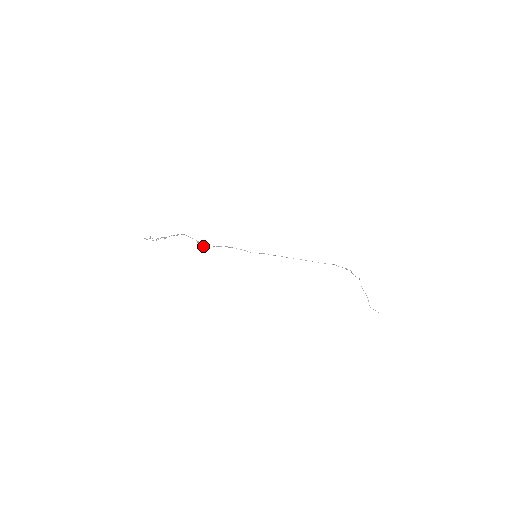
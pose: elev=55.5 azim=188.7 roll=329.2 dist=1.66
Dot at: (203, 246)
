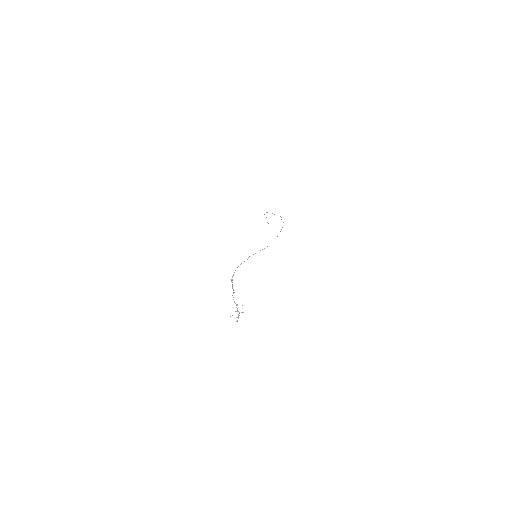
Dot at: occluded
